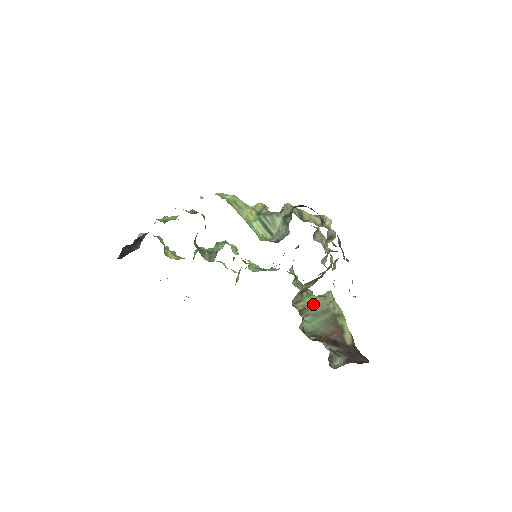
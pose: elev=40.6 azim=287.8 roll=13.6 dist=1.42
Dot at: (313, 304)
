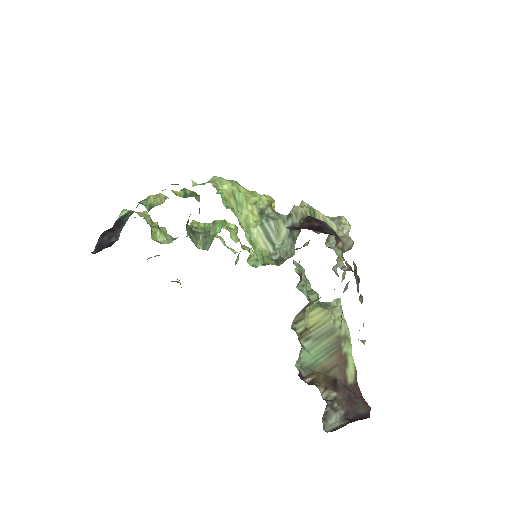
Dot at: (317, 321)
